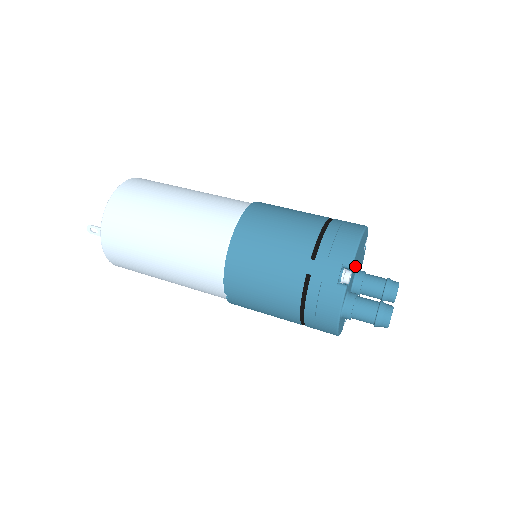
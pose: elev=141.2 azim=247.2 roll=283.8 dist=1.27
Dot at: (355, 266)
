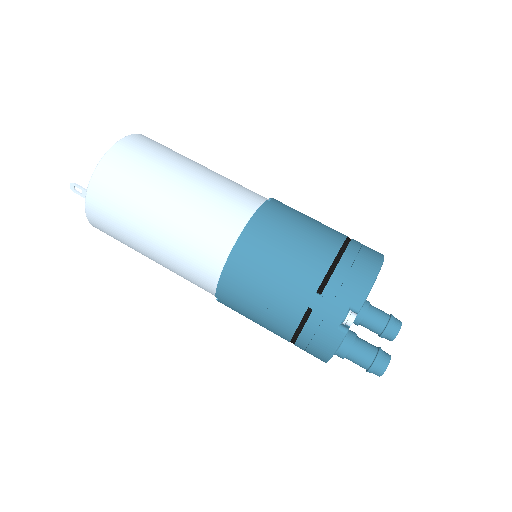
Dot at: occluded
